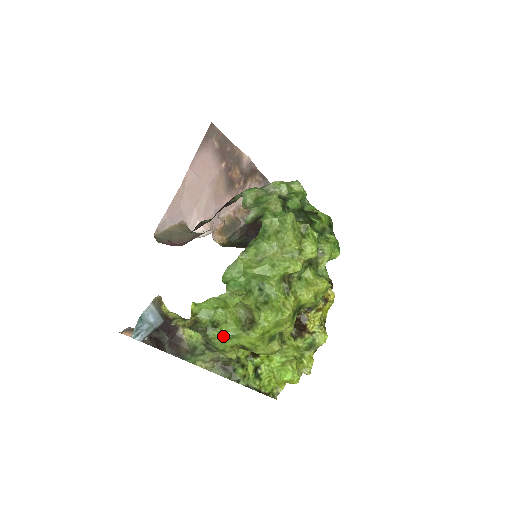
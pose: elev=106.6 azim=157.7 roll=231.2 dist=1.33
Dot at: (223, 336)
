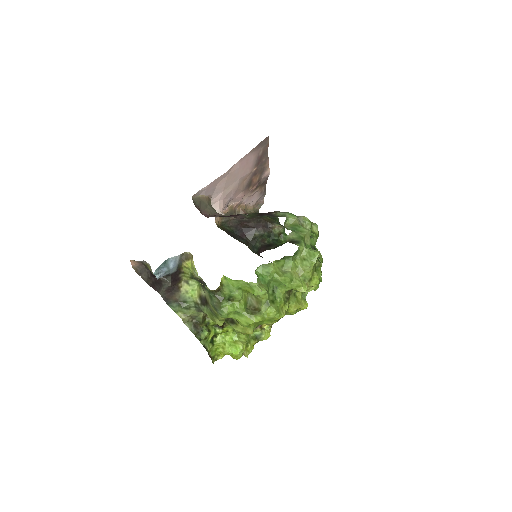
Dot at: (233, 310)
